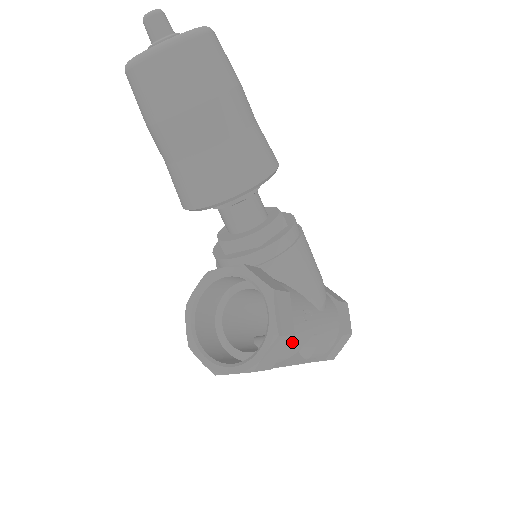
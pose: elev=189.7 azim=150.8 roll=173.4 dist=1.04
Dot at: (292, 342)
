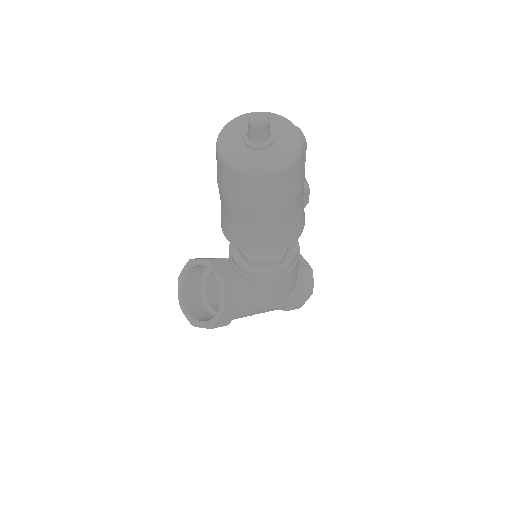
Dot at: occluded
